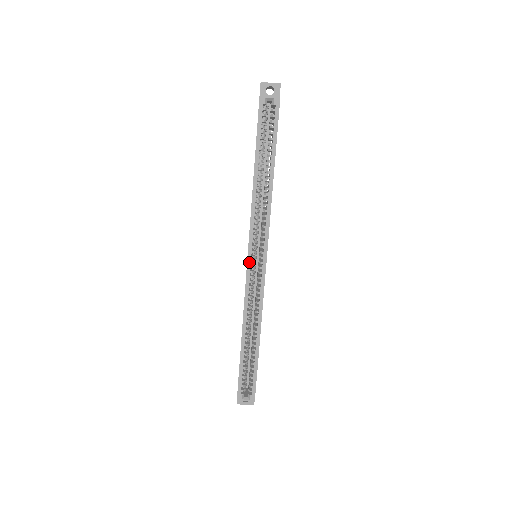
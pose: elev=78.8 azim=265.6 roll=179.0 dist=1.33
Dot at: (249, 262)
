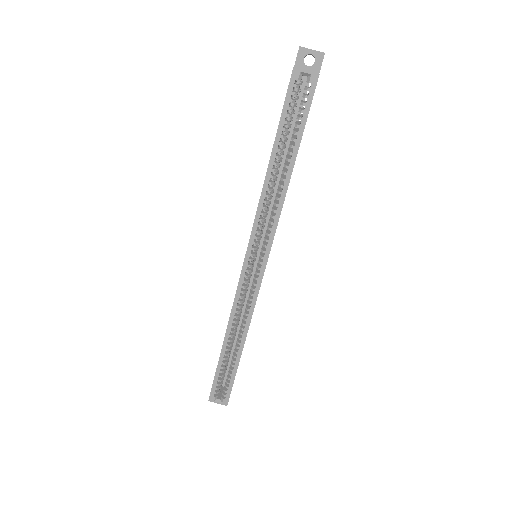
Dot at: (245, 265)
